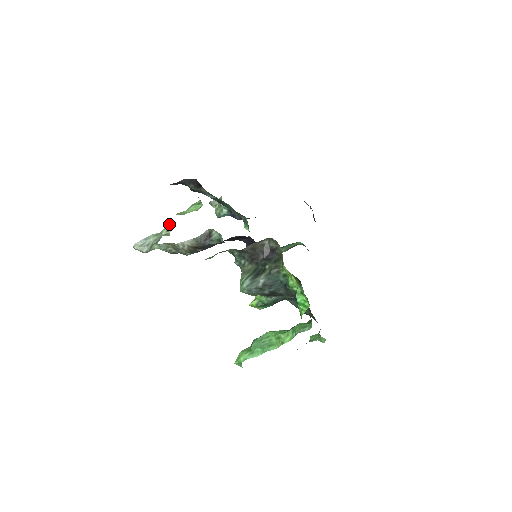
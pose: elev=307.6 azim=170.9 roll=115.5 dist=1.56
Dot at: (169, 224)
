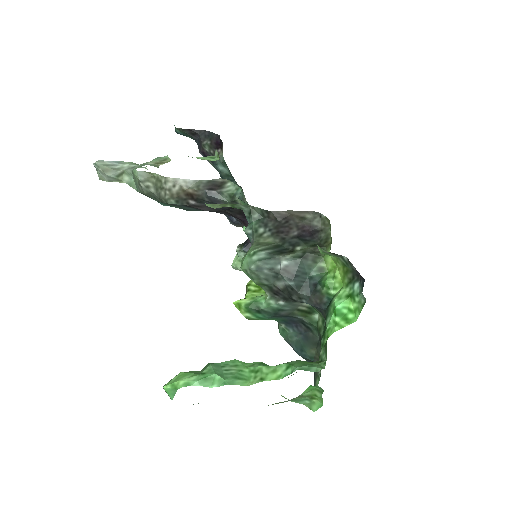
Dot at: (162, 158)
